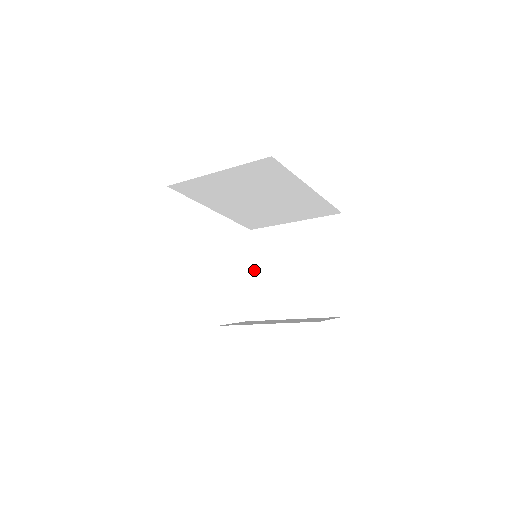
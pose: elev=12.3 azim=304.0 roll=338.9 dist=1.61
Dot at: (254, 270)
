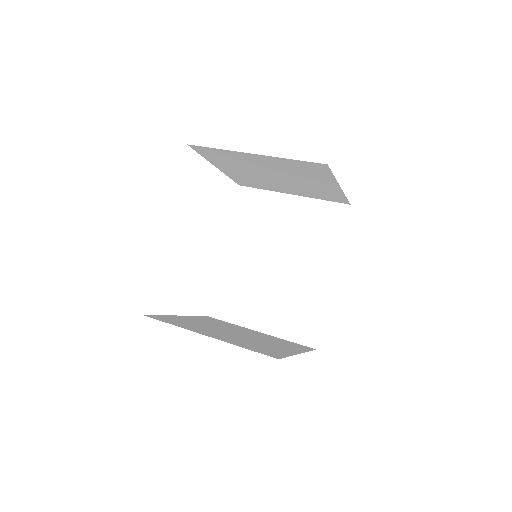
Dot at: (222, 168)
